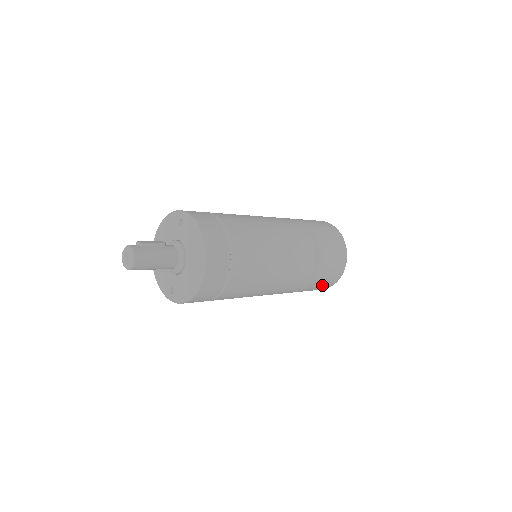
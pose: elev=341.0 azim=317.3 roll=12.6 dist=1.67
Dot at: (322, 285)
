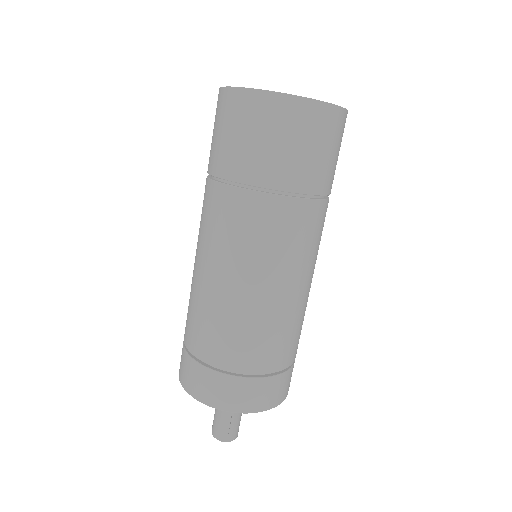
Dot at: occluded
